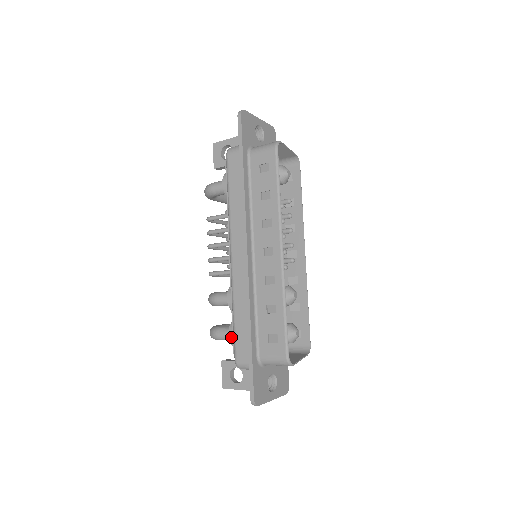
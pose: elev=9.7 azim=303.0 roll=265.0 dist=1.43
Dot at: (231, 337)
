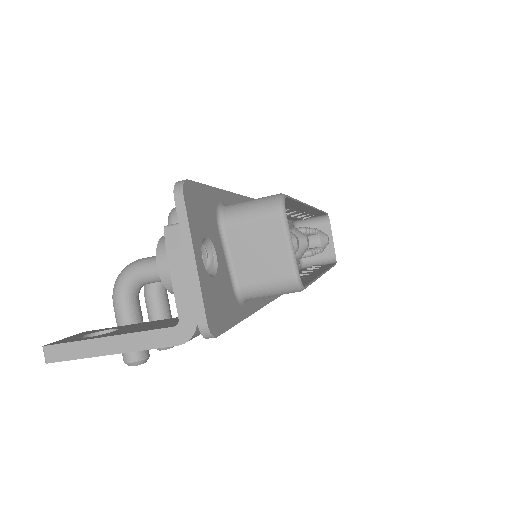
Dot at: occluded
